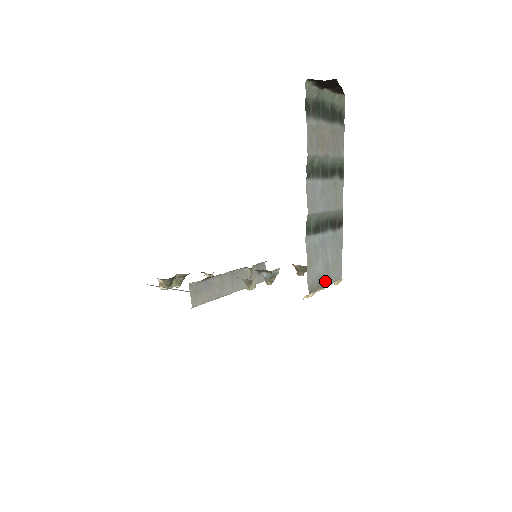
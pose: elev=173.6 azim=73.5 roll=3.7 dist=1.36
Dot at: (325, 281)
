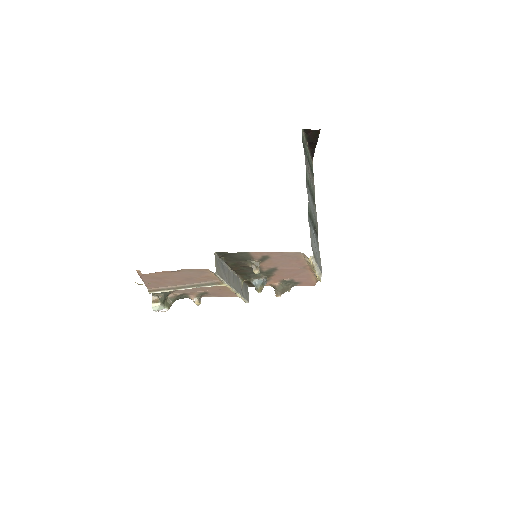
Dot at: (317, 261)
